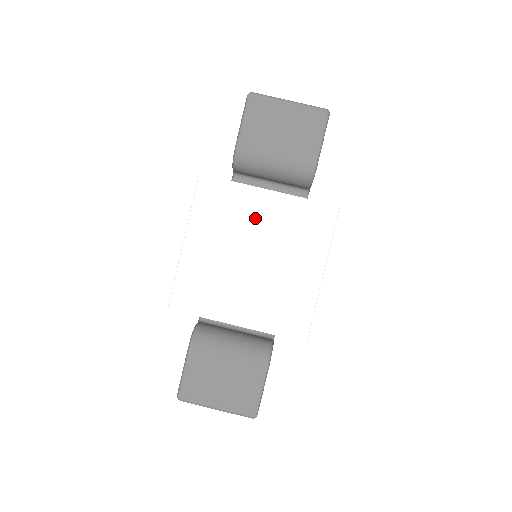
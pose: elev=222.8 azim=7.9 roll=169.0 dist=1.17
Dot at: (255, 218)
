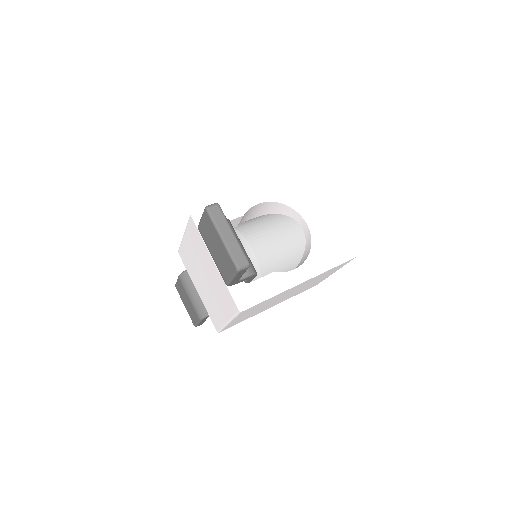
Dot at: (207, 265)
